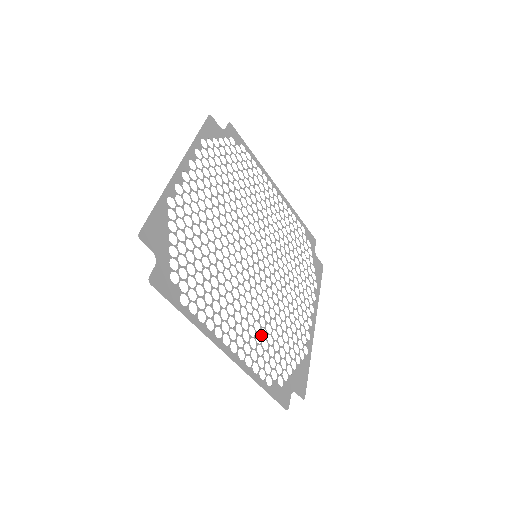
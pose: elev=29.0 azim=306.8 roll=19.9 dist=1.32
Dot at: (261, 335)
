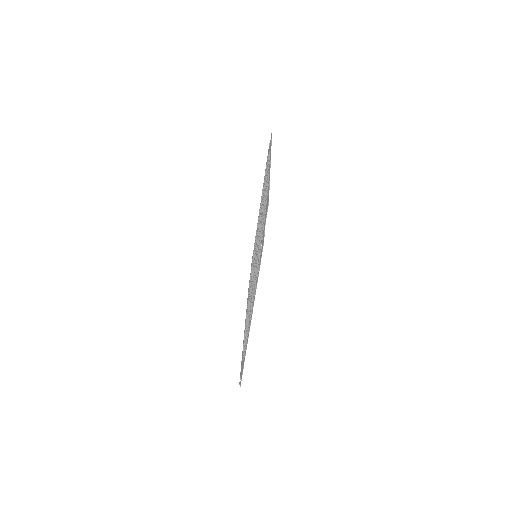
Dot at: occluded
